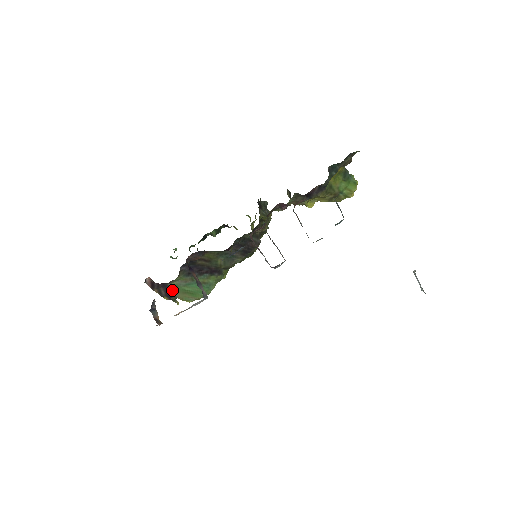
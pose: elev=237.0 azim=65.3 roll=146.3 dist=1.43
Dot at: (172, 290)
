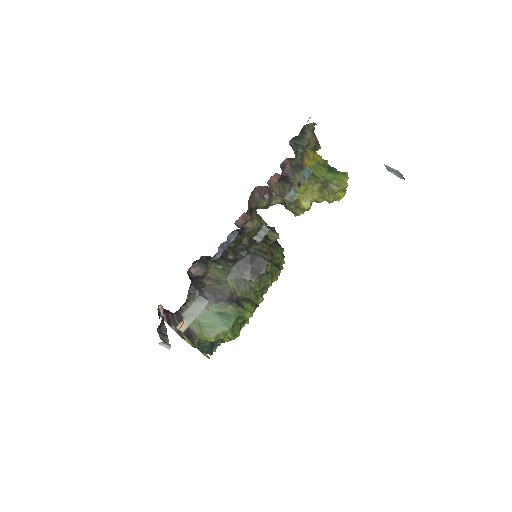
Dot at: occluded
